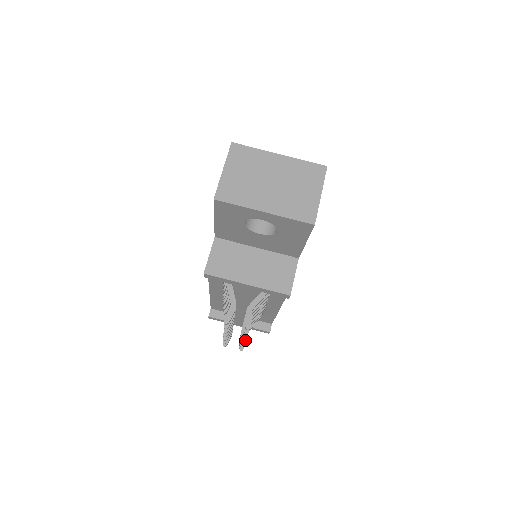
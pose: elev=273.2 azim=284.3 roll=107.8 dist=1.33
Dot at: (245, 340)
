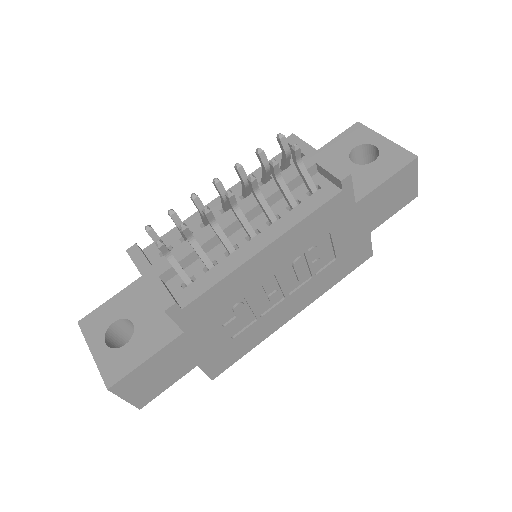
Dot at: (232, 193)
